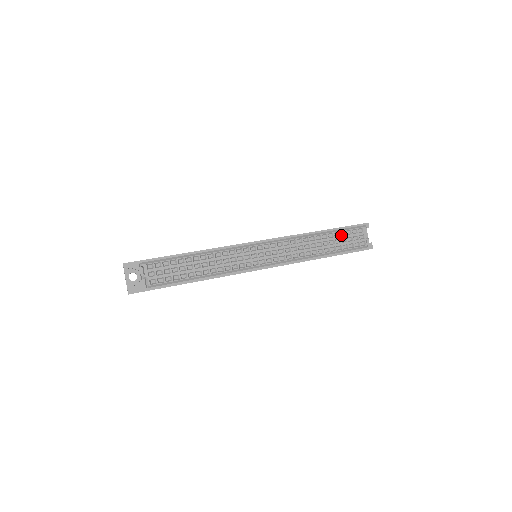
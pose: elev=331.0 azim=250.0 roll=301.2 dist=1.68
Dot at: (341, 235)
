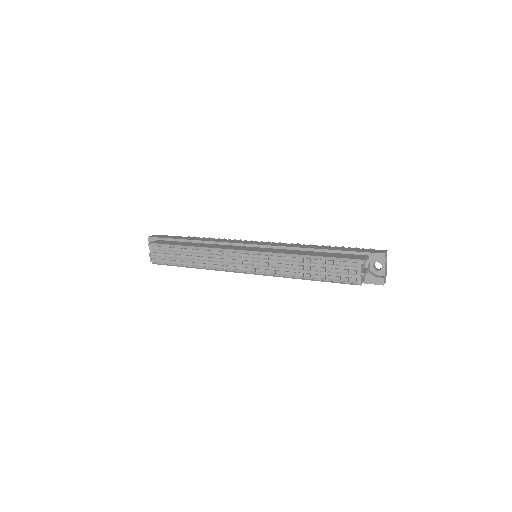
Dot at: (328, 264)
